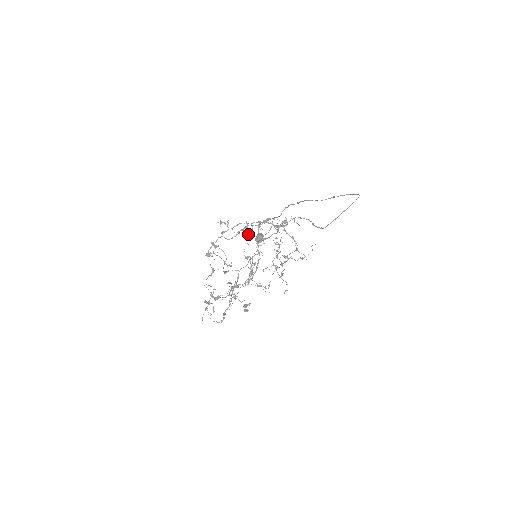
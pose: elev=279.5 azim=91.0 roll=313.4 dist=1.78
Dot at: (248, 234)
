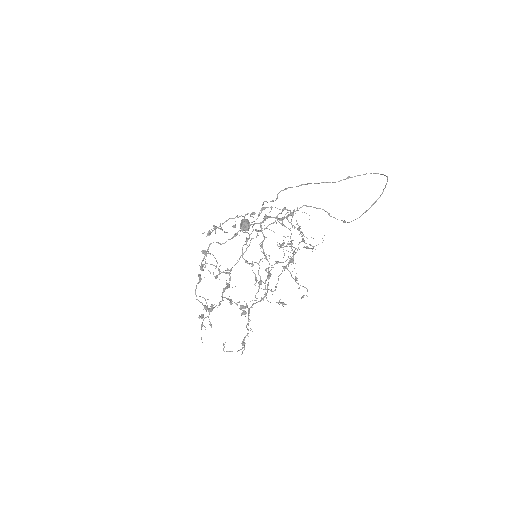
Dot at: occluded
